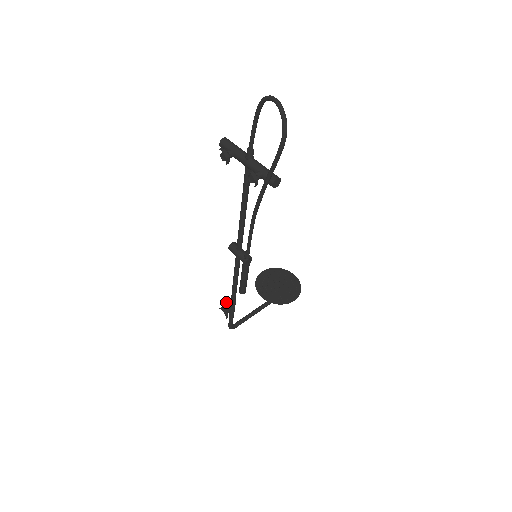
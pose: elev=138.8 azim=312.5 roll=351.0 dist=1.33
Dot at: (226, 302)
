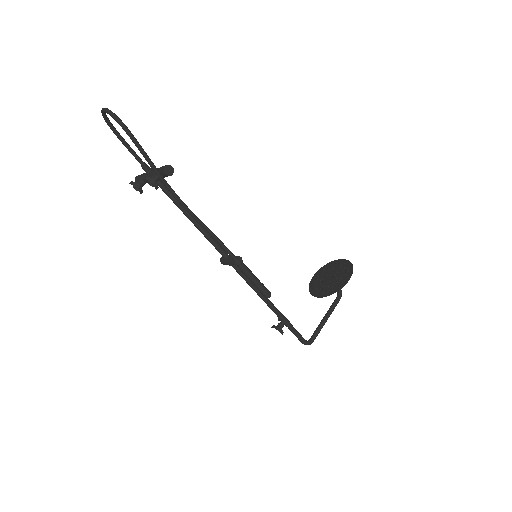
Dot at: occluded
